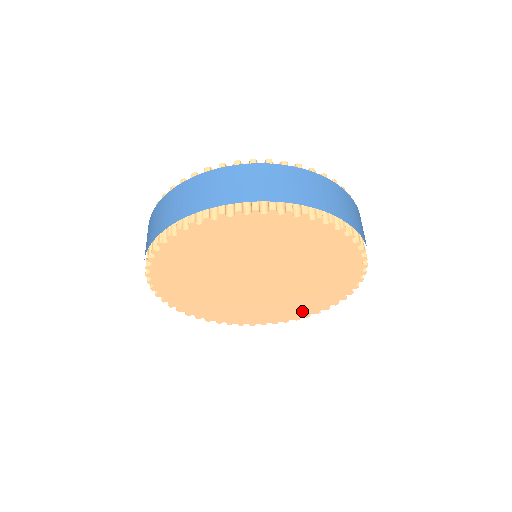
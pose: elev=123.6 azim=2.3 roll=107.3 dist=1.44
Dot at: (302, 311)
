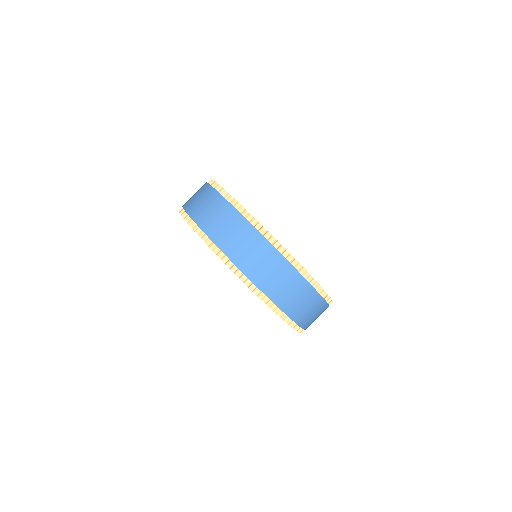
Dot at: occluded
